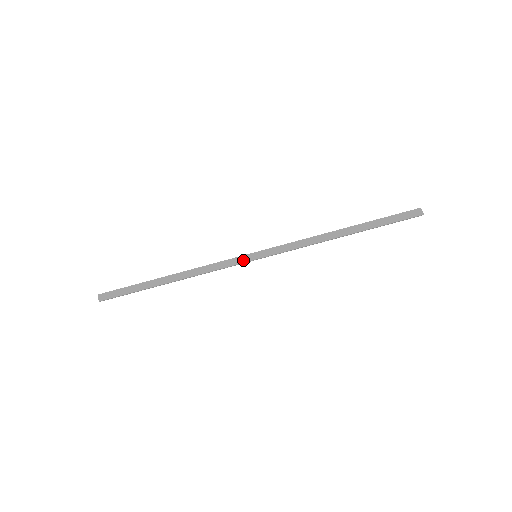
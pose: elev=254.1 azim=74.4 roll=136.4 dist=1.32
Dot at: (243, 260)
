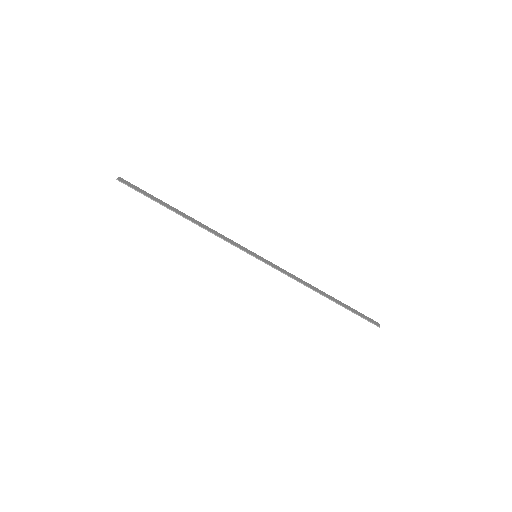
Dot at: (246, 250)
